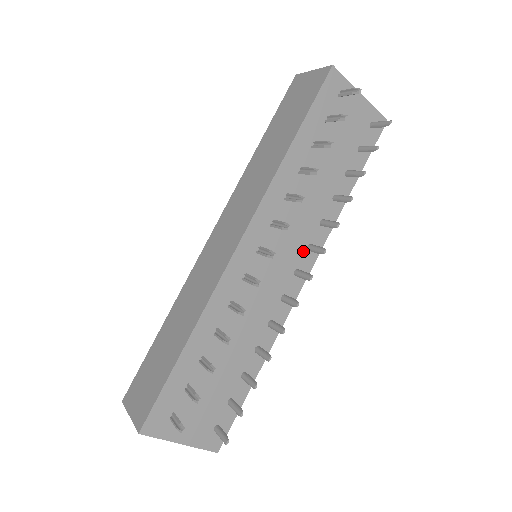
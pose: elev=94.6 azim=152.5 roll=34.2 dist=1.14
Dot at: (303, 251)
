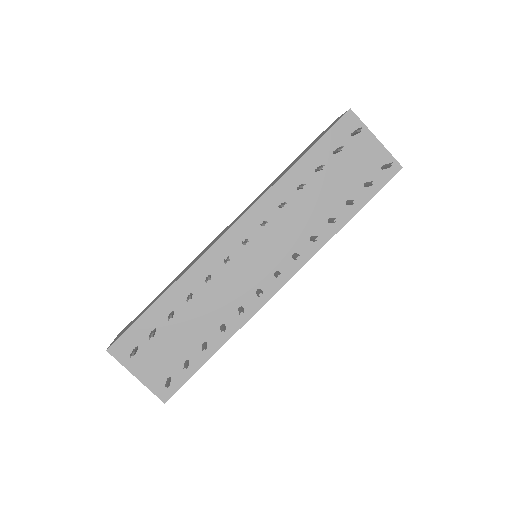
Dot at: (288, 257)
